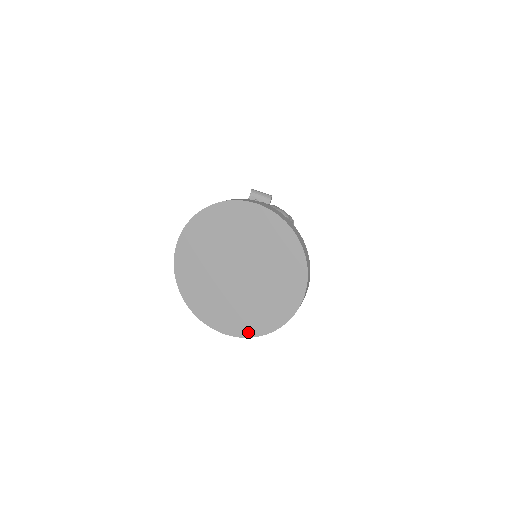
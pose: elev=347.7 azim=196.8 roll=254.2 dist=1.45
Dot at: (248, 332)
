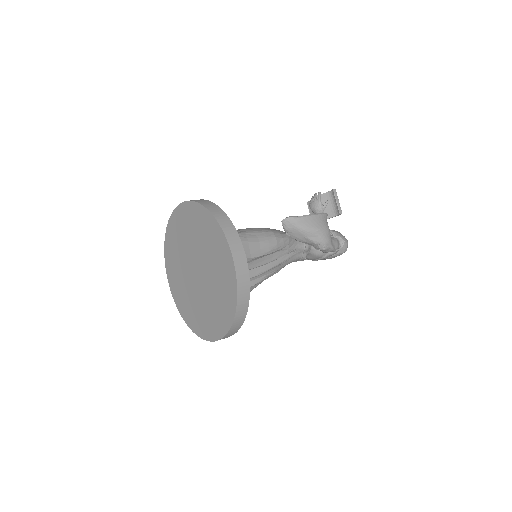
Dot at: (179, 306)
